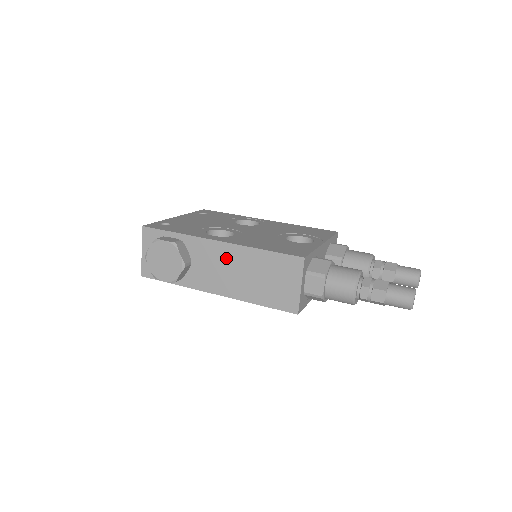
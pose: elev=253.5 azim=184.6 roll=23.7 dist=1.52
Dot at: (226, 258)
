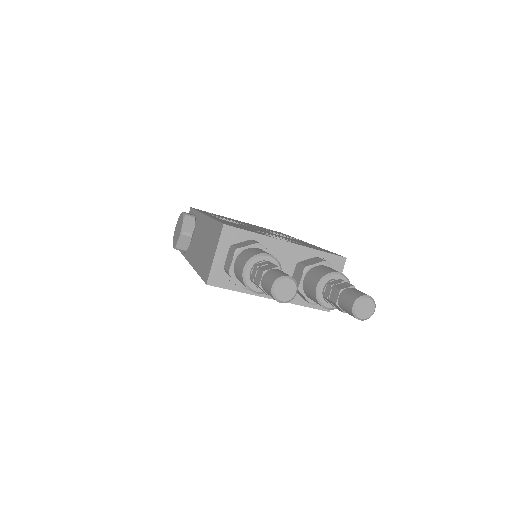
Dot at: (202, 229)
